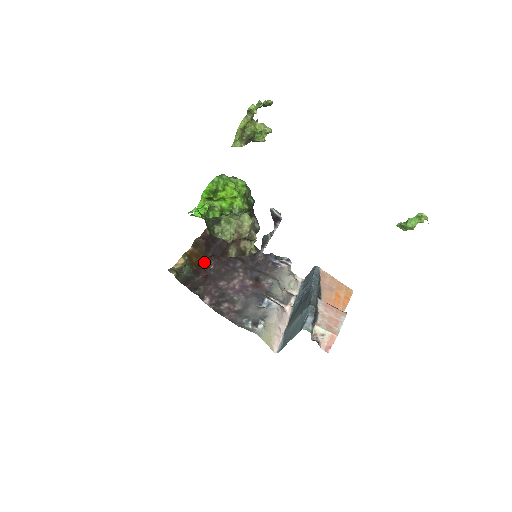
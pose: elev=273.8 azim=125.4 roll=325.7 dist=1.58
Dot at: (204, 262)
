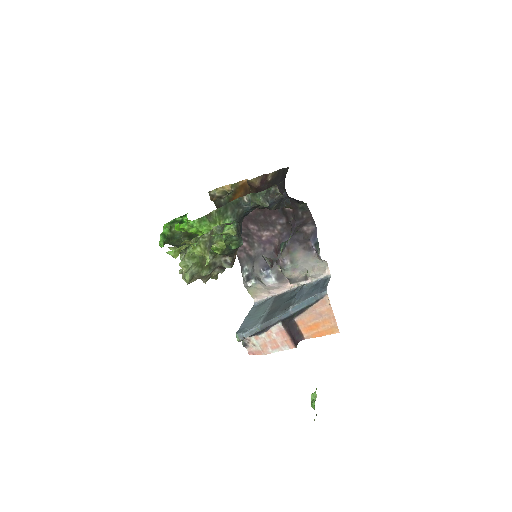
Dot at: occluded
